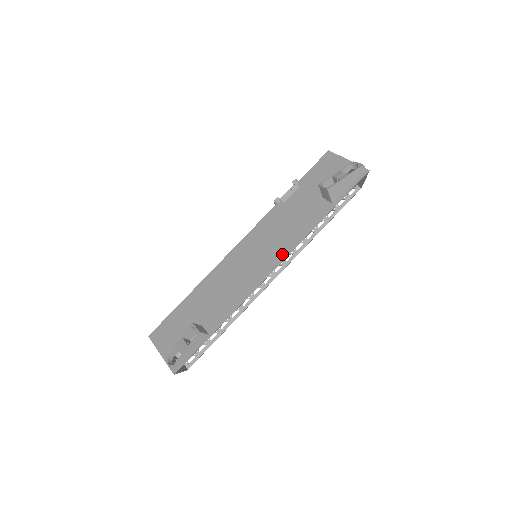
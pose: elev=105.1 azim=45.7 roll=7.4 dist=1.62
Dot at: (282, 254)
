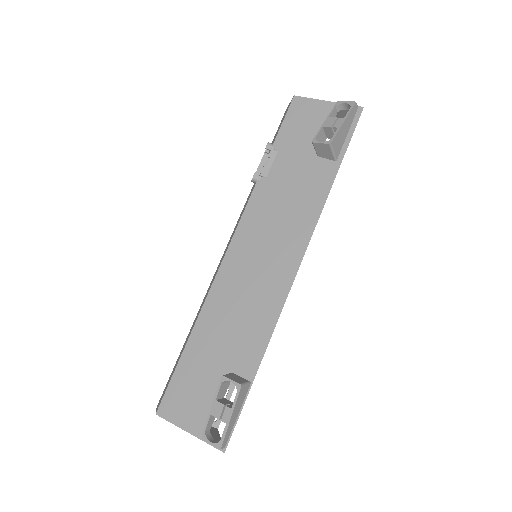
Dot at: (300, 244)
